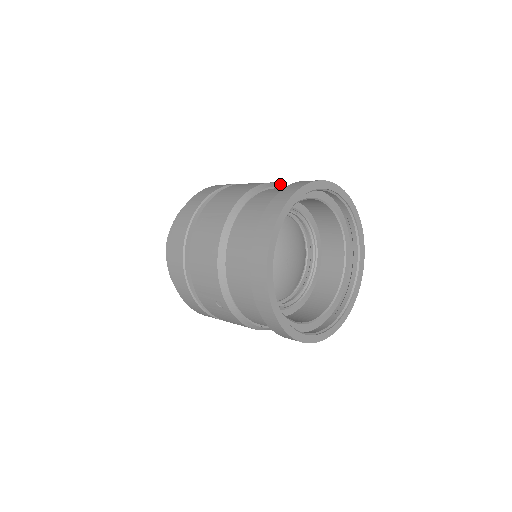
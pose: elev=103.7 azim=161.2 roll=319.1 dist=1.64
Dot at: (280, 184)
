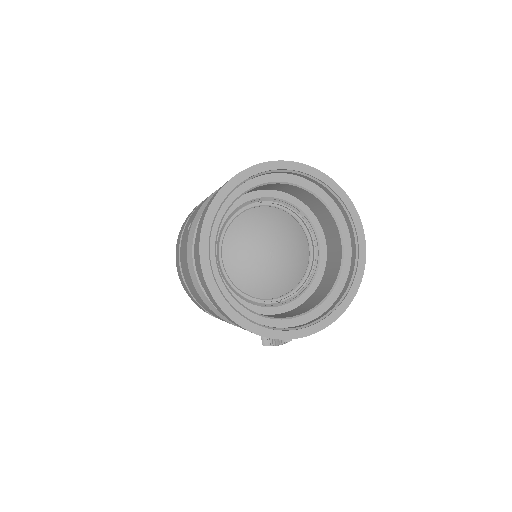
Dot at: occluded
